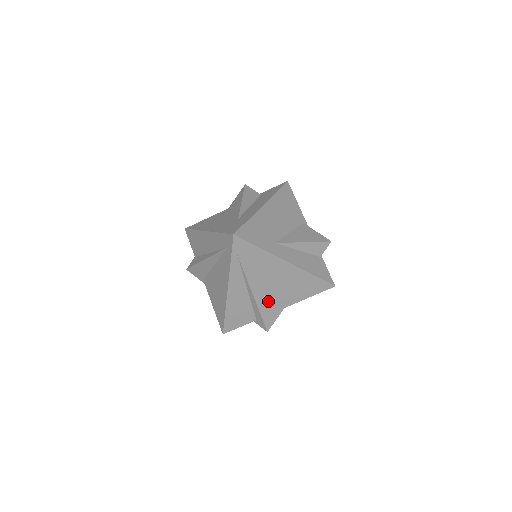
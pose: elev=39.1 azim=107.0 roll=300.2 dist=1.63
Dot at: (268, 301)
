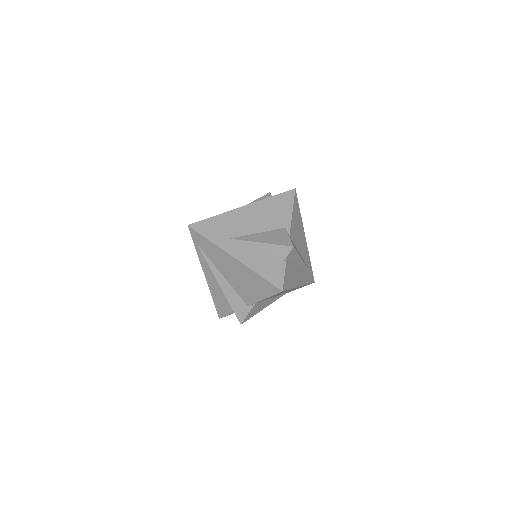
Dot at: (235, 294)
